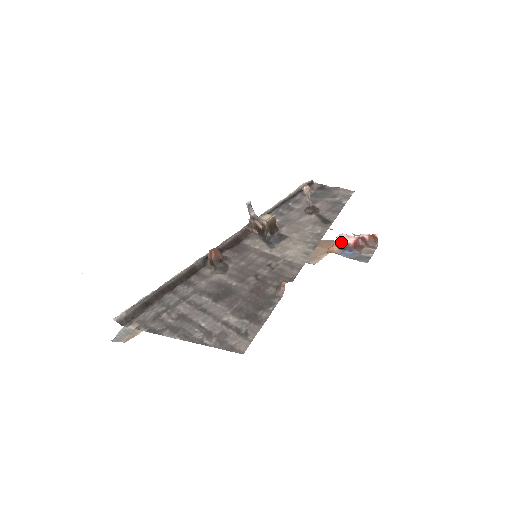
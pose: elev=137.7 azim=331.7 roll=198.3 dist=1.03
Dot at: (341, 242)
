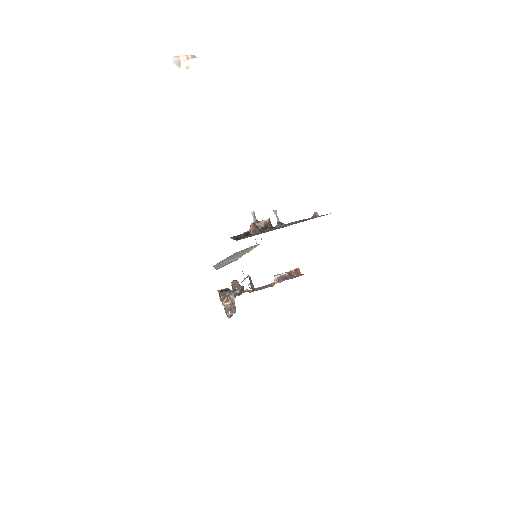
Dot at: (280, 276)
